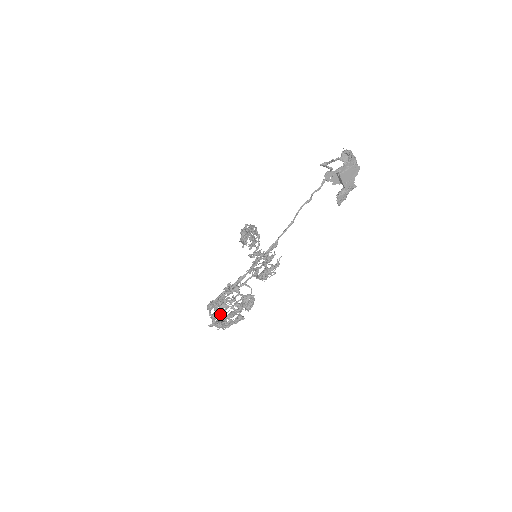
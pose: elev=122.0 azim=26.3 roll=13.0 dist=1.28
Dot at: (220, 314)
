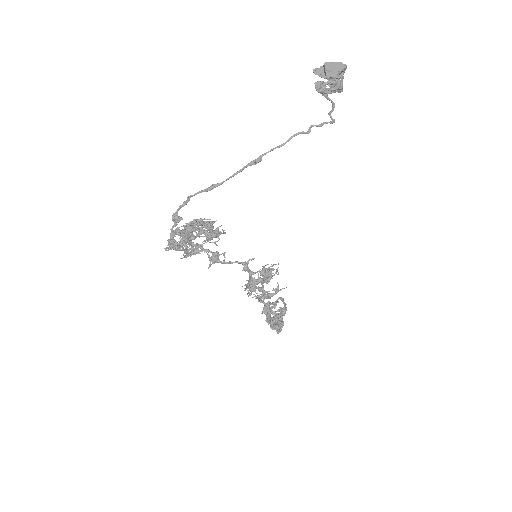
Dot at: (181, 240)
